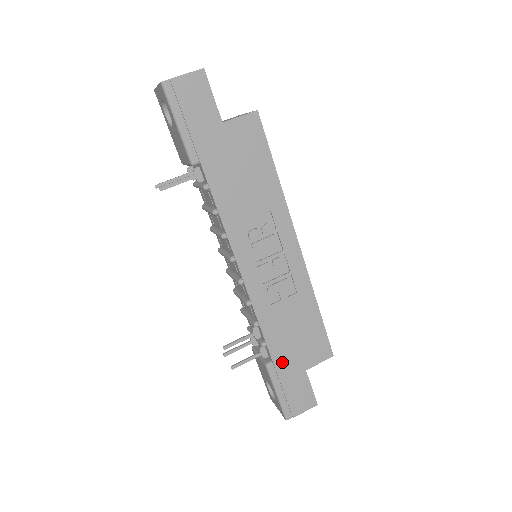
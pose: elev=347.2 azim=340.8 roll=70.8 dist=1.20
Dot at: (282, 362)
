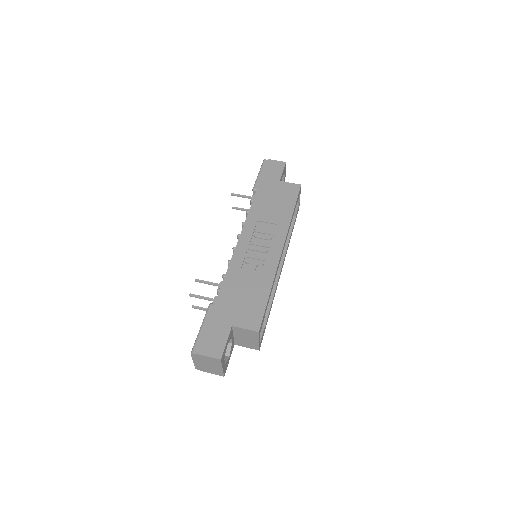
Dot at: (221, 307)
